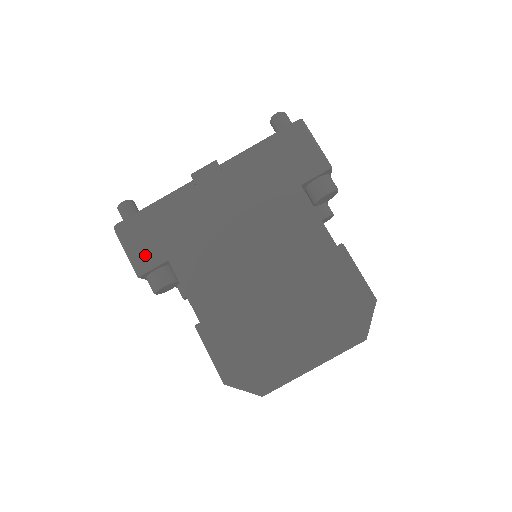
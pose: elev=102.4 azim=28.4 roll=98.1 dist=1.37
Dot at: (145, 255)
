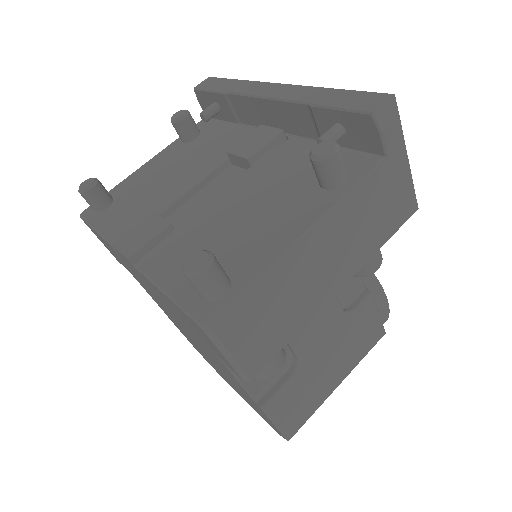
Dot at: occluded
